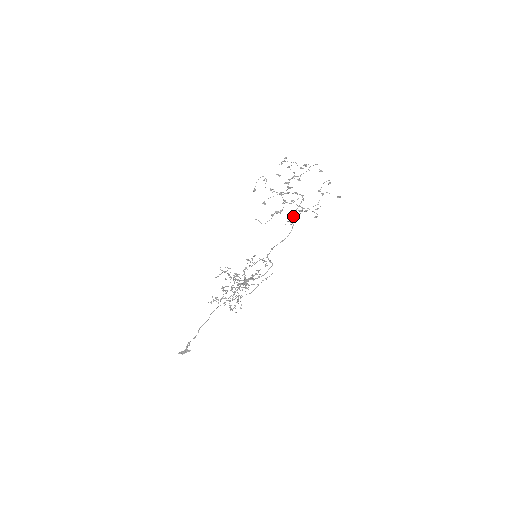
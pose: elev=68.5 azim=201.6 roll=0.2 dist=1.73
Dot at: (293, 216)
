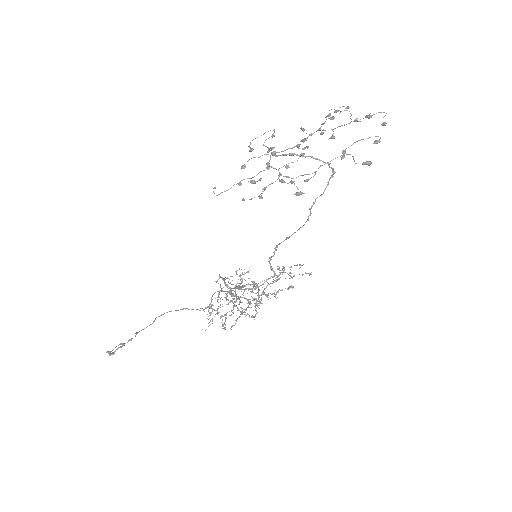
Dot at: (315, 200)
